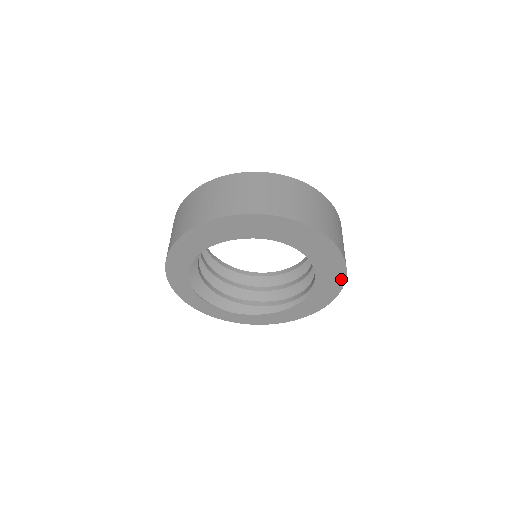
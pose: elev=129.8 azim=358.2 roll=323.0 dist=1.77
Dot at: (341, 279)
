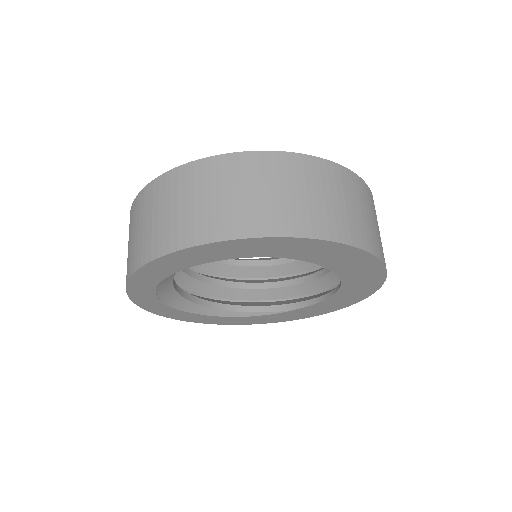
Dot at: (310, 315)
